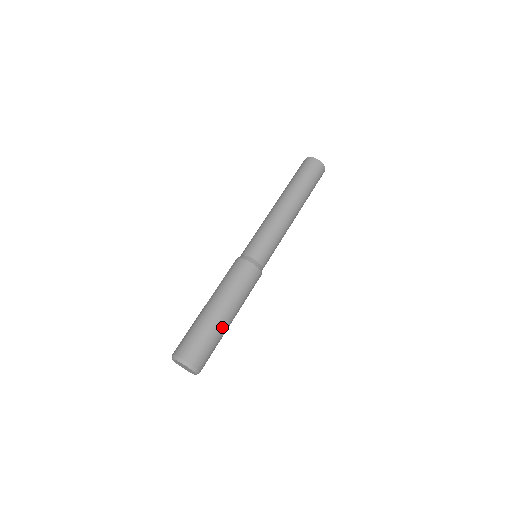
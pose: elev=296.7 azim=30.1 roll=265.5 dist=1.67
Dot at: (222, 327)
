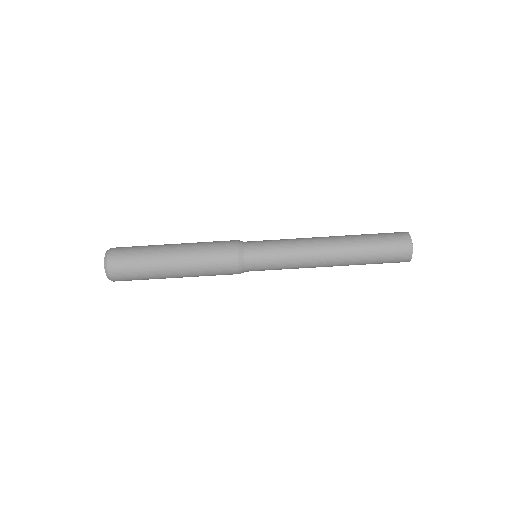
Dot at: (161, 275)
